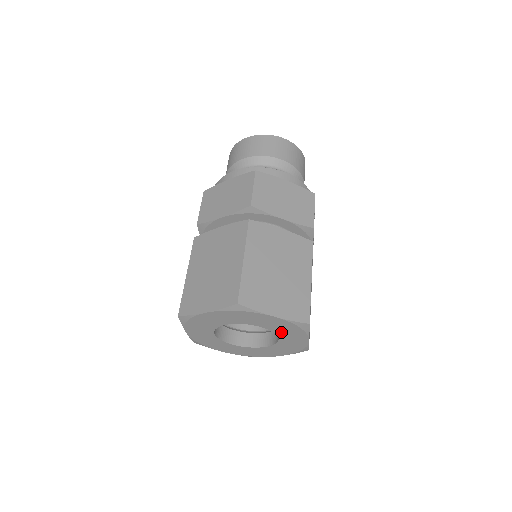
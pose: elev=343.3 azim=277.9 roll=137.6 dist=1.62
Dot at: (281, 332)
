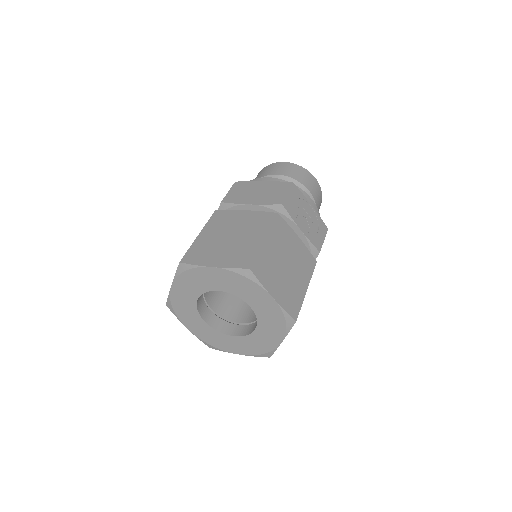
Dot at: (241, 293)
